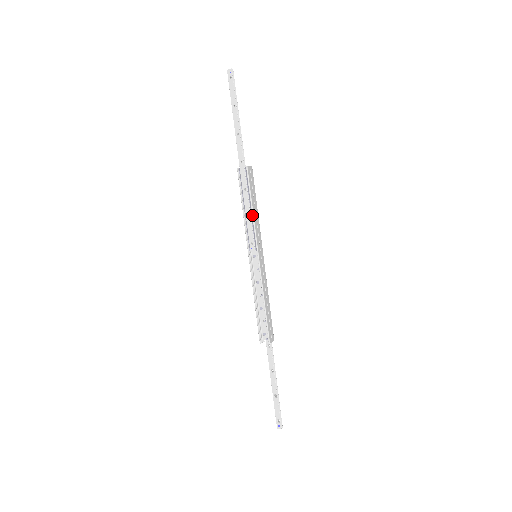
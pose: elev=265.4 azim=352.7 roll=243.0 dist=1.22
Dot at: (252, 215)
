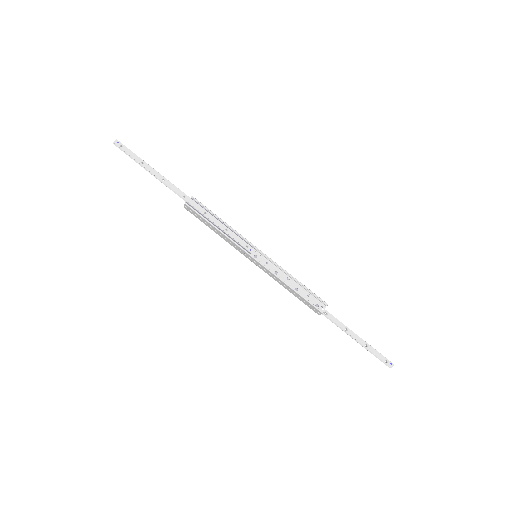
Dot at: (228, 226)
